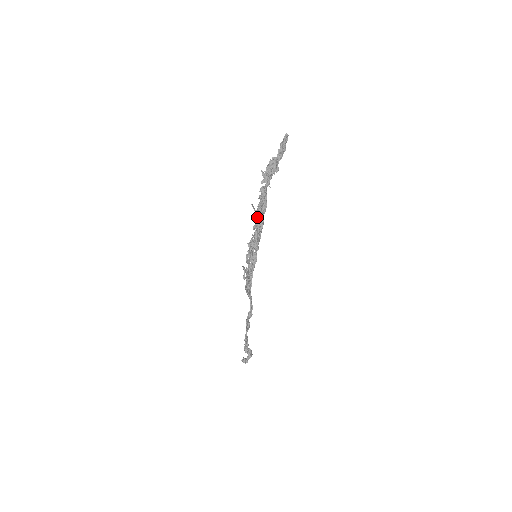
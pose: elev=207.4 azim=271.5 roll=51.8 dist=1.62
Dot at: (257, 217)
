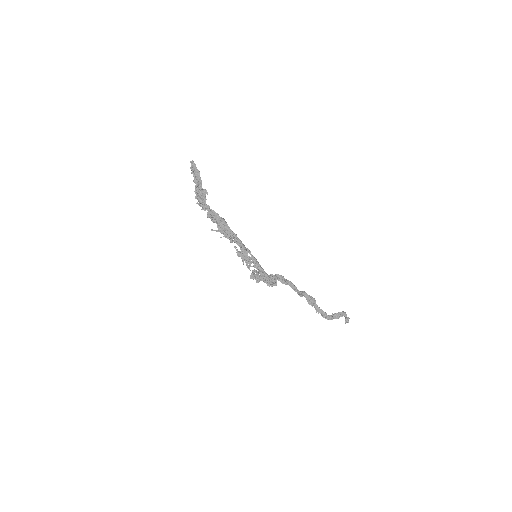
Dot at: occluded
